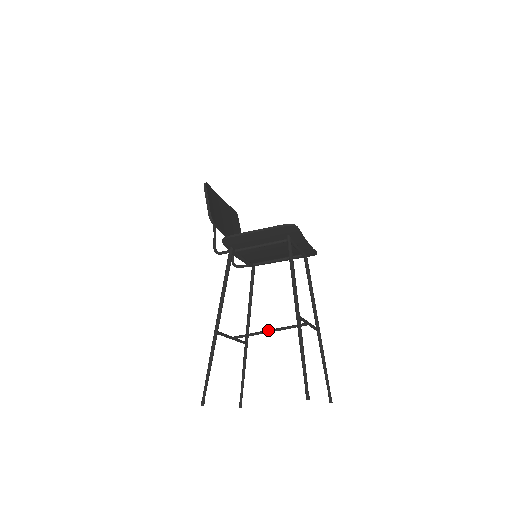
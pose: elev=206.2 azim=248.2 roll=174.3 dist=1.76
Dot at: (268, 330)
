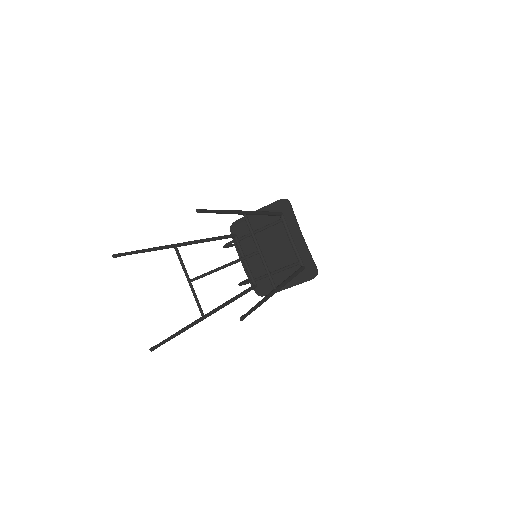
Dot at: (222, 266)
